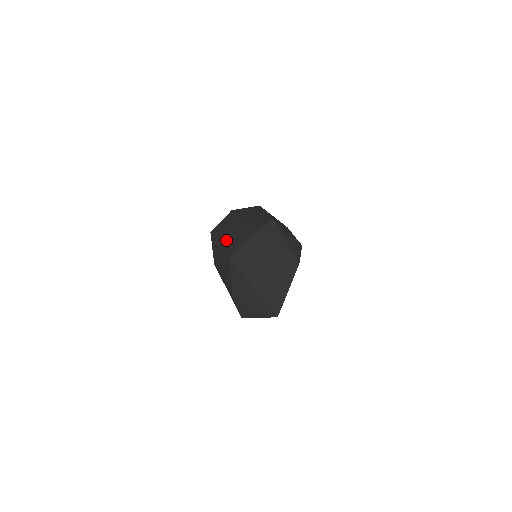
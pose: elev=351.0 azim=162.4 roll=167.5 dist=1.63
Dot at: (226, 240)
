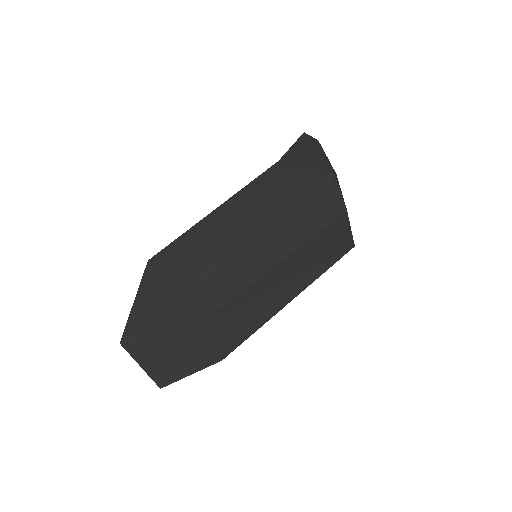
Dot at: occluded
